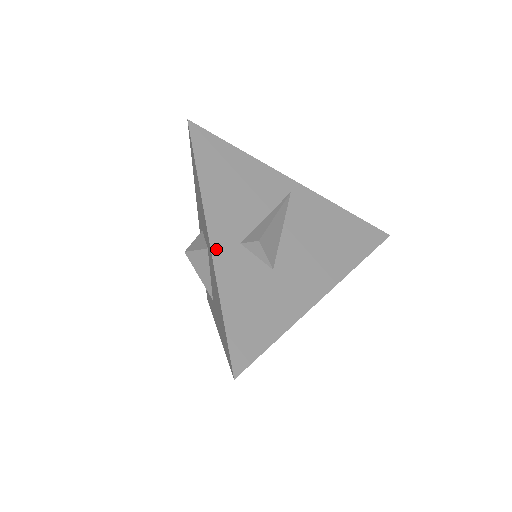
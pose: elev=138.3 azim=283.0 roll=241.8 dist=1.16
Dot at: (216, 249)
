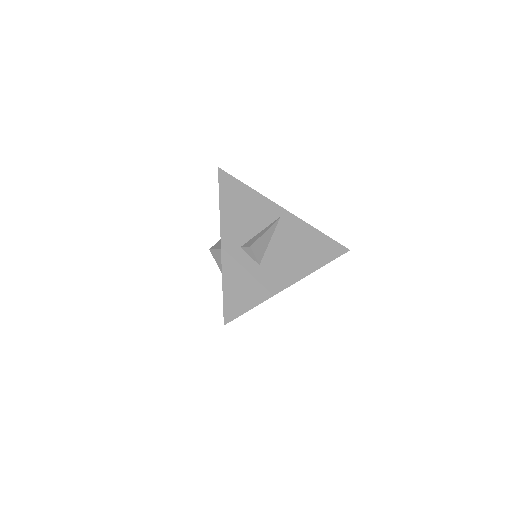
Dot at: (224, 249)
